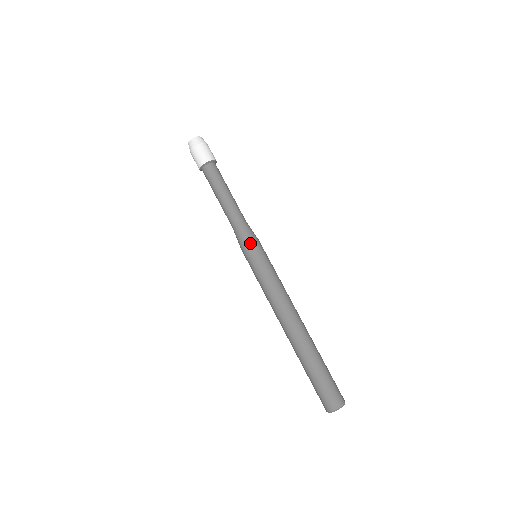
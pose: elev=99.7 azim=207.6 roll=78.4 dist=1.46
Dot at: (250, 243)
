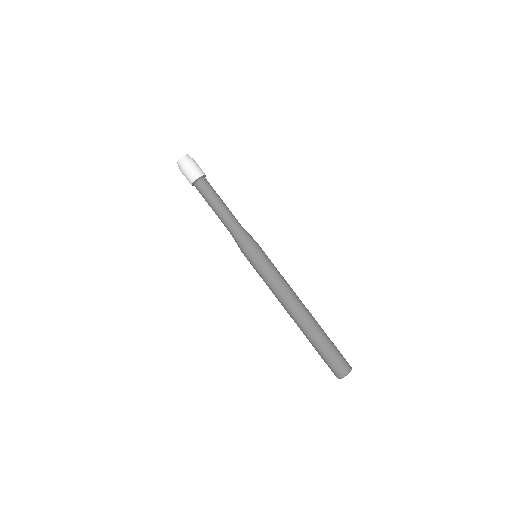
Dot at: (250, 246)
